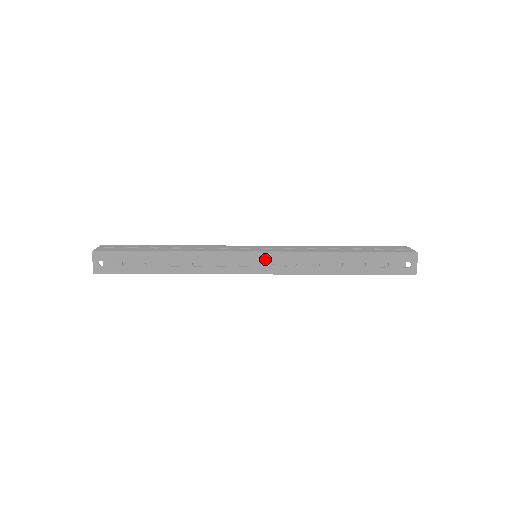
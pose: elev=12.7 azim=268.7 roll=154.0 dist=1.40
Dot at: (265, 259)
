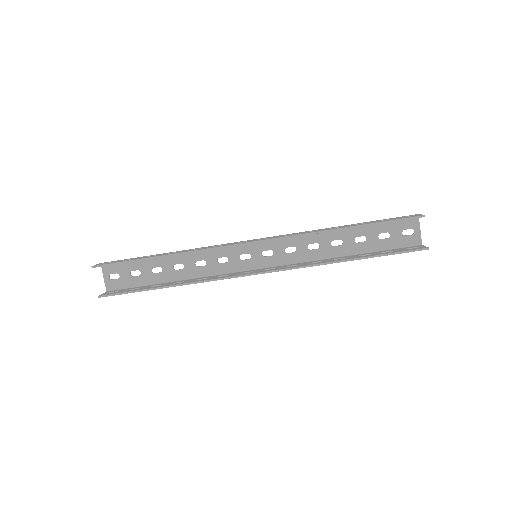
Dot at: occluded
